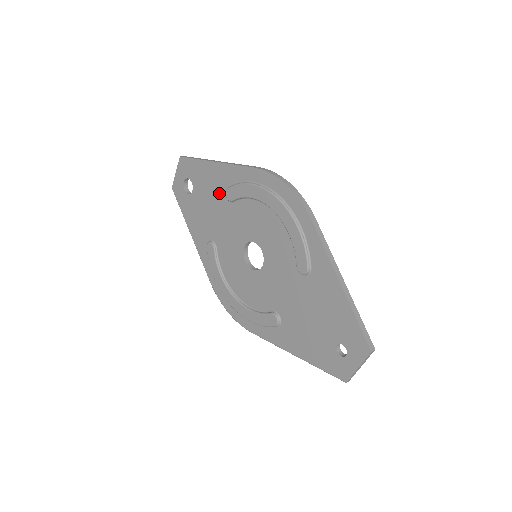
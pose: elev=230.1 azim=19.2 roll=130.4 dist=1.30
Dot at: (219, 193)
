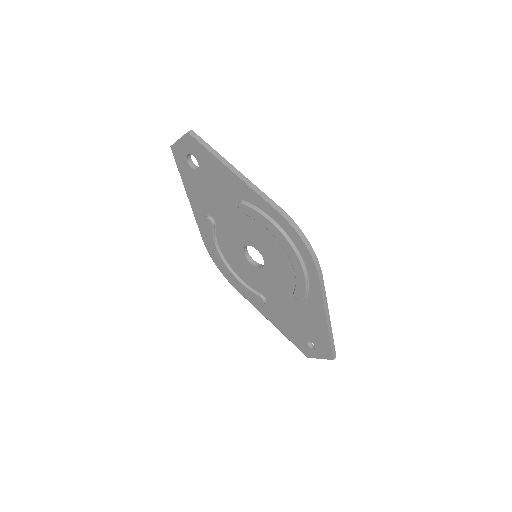
Dot at: (230, 196)
